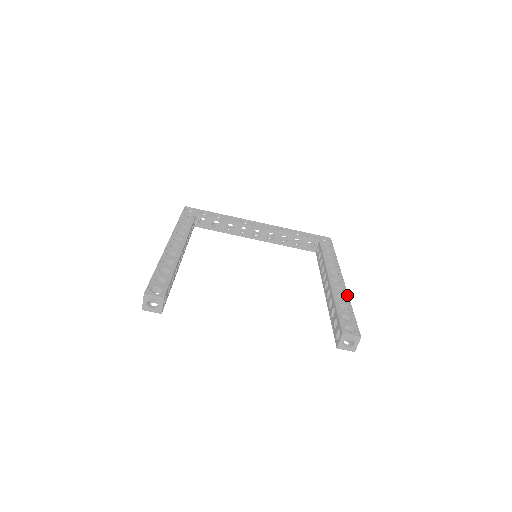
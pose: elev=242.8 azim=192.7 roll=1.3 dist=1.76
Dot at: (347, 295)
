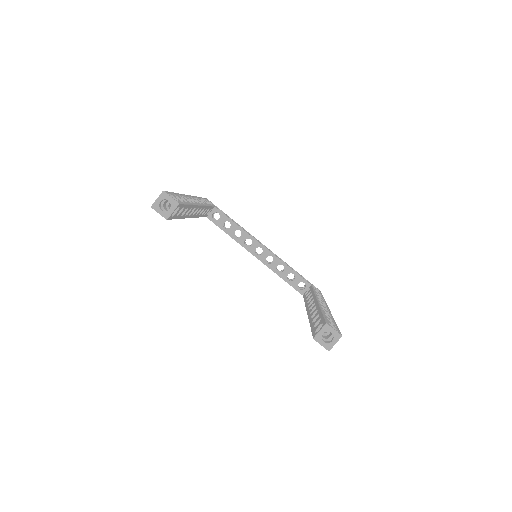
Dot at: occluded
